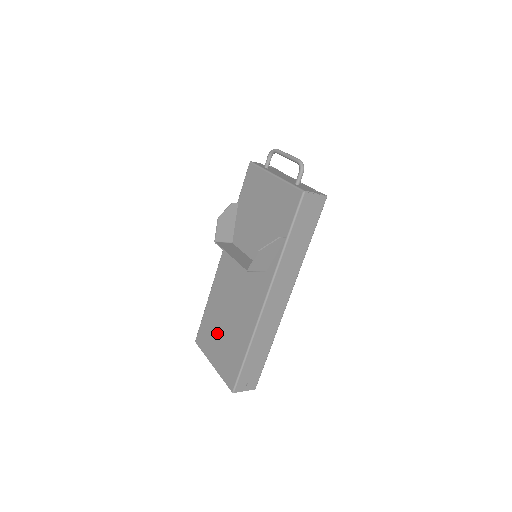
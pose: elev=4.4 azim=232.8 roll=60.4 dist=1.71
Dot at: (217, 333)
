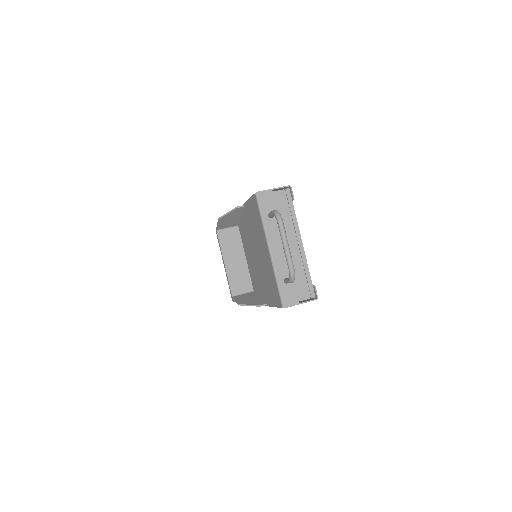
Dot at: occluded
